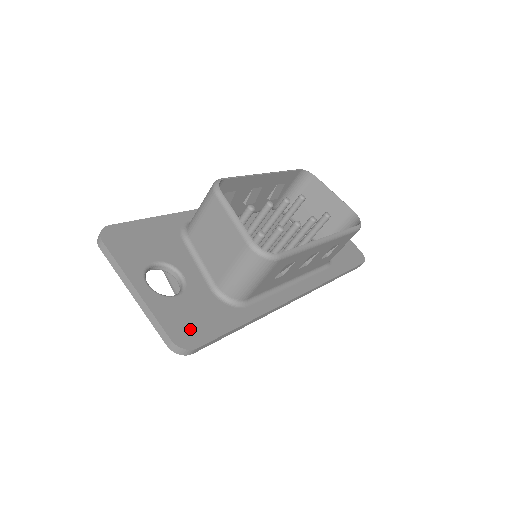
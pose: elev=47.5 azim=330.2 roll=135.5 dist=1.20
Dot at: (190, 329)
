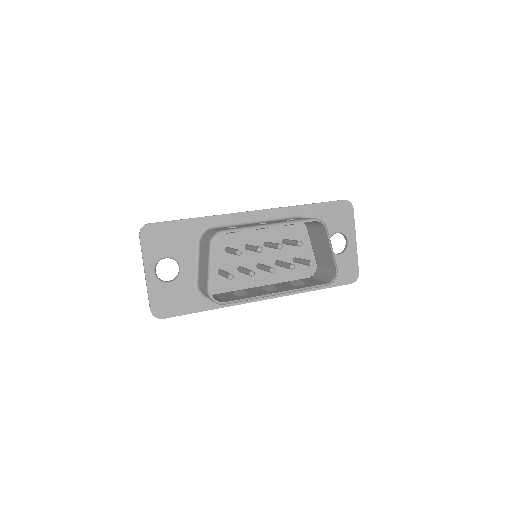
Dot at: (166, 306)
